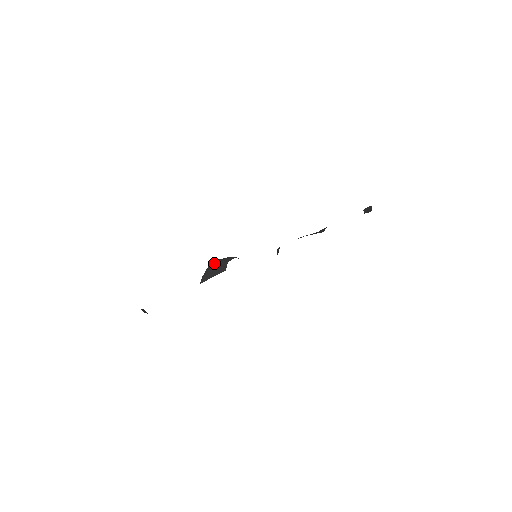
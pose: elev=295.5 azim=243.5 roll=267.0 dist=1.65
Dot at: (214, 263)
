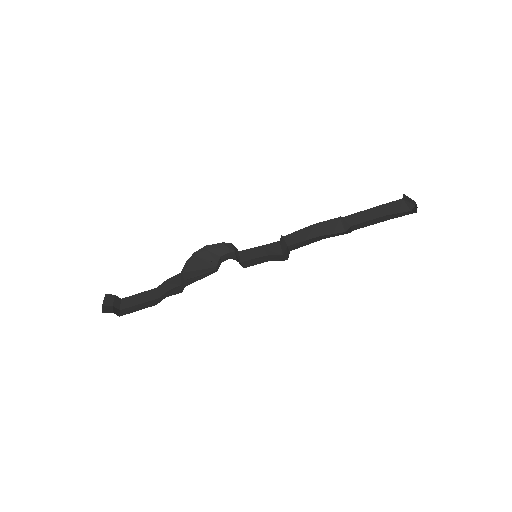
Dot at: (202, 252)
